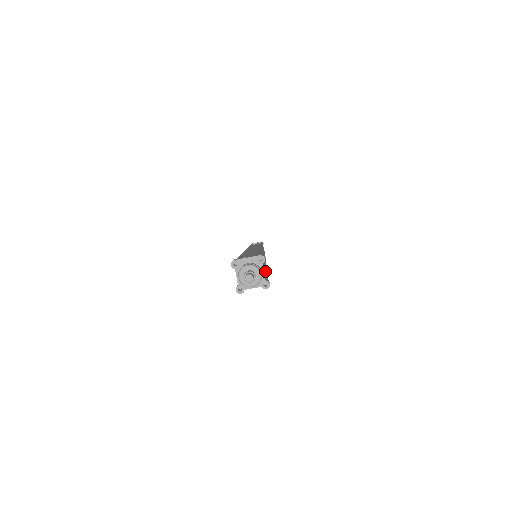
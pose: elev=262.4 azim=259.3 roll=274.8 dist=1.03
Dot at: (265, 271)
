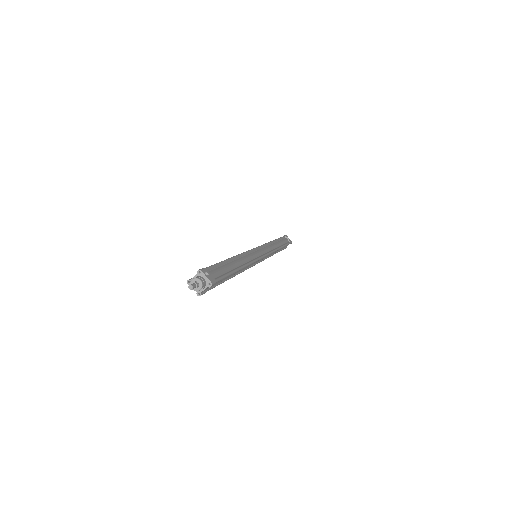
Dot at: (224, 281)
